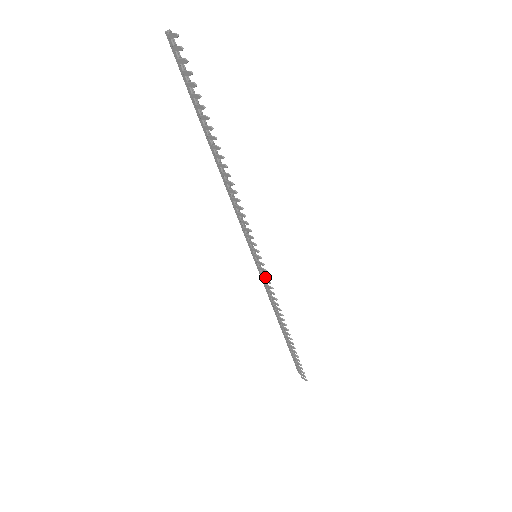
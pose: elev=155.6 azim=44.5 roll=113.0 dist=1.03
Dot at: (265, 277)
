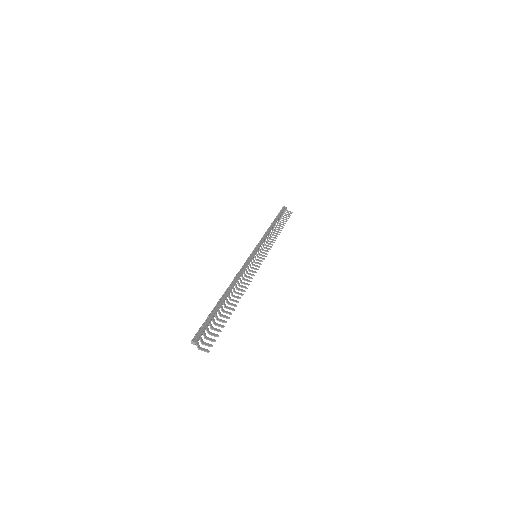
Dot at: occluded
